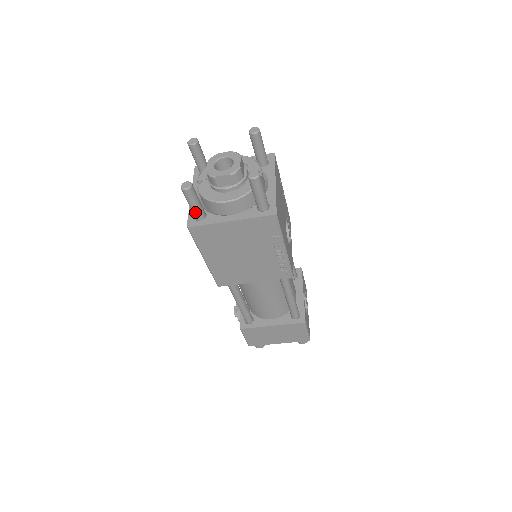
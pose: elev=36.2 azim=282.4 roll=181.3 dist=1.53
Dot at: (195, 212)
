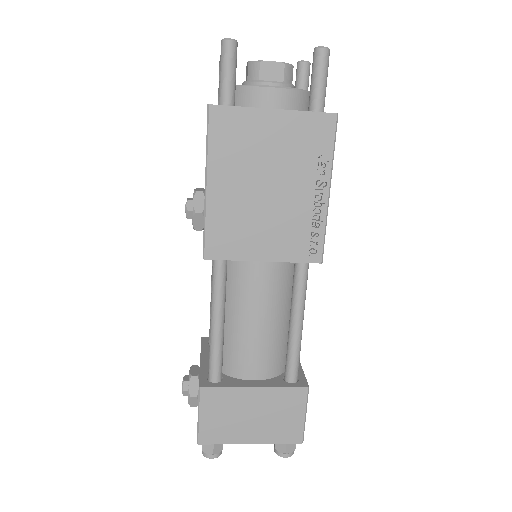
Dot at: (226, 88)
